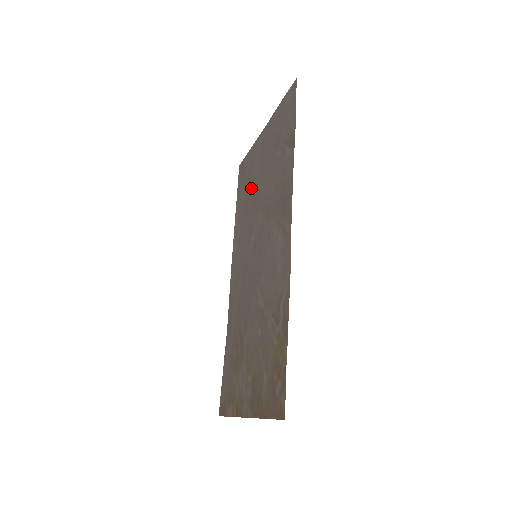
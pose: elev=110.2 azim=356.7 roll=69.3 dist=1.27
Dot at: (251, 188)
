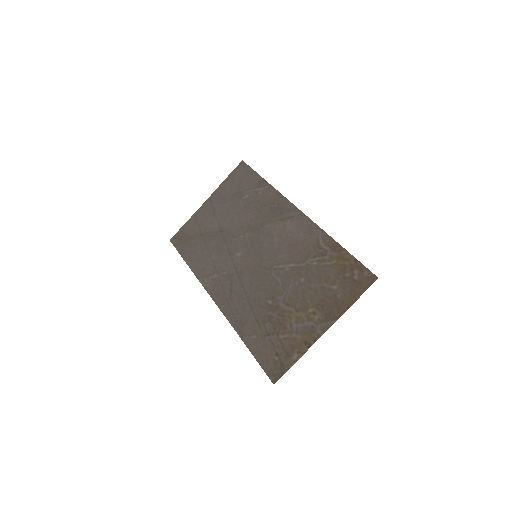
Dot at: (210, 236)
